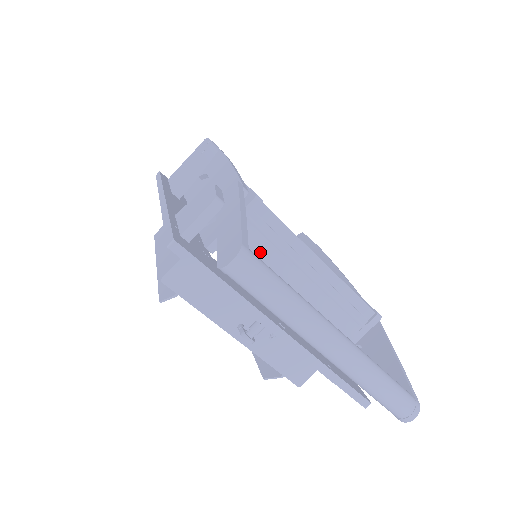
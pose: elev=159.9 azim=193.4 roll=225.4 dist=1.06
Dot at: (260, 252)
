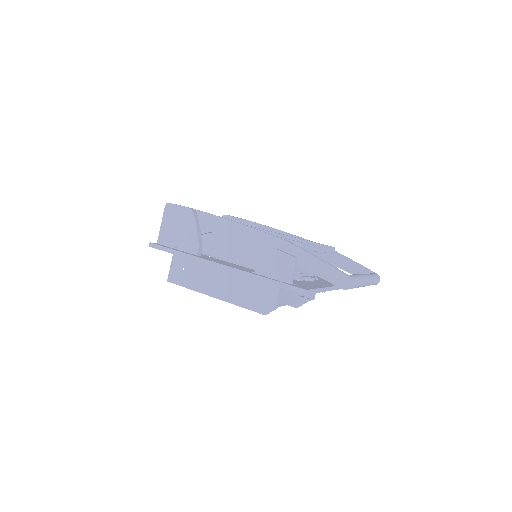
Dot at: occluded
